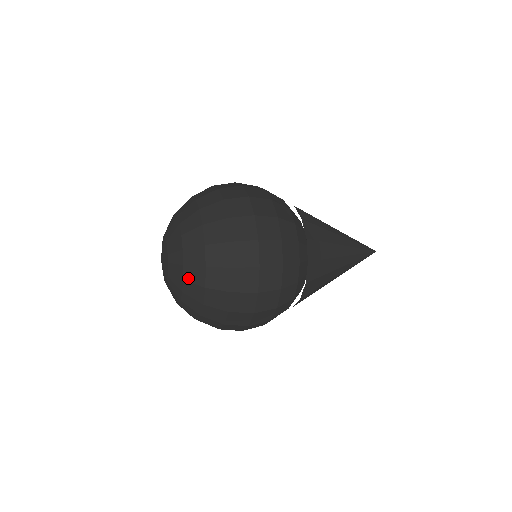
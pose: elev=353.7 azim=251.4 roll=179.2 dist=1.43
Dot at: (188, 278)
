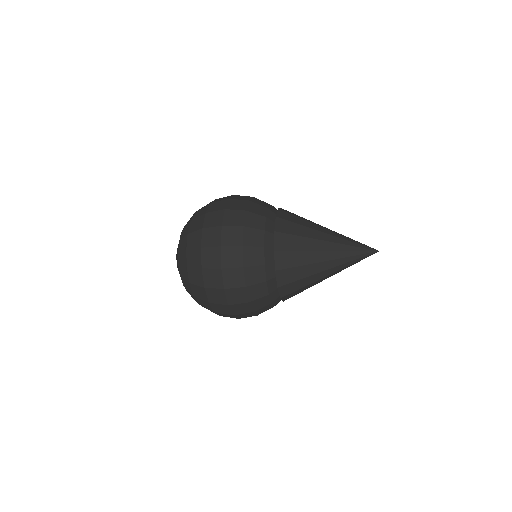
Dot at: (180, 249)
